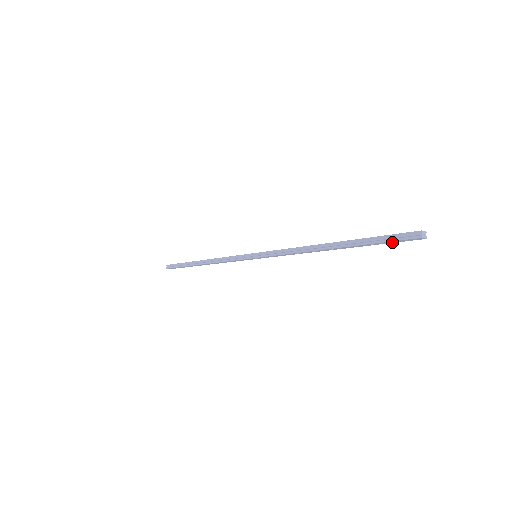
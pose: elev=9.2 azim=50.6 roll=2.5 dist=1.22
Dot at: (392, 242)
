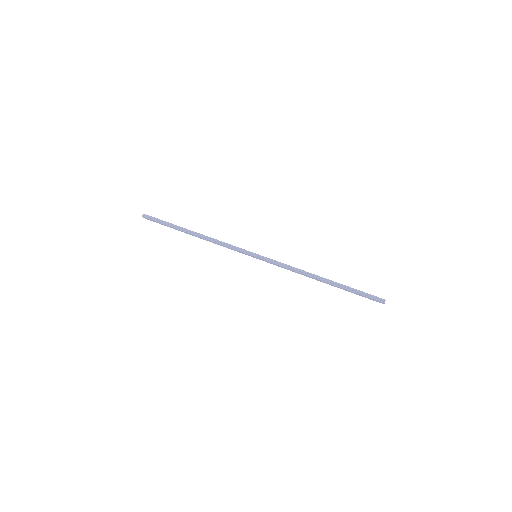
Dot at: (365, 297)
